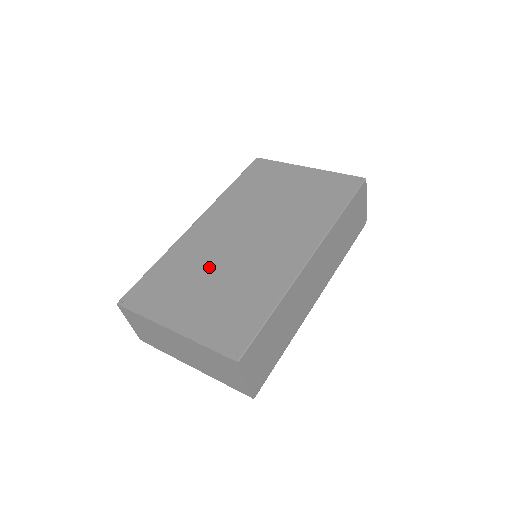
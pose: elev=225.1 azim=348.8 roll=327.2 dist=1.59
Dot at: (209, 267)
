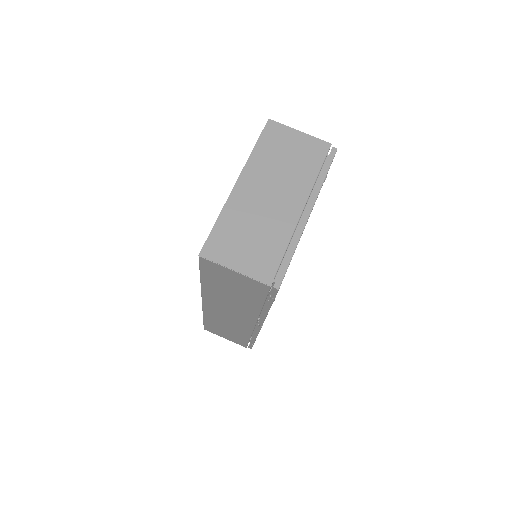
Dot at: occluded
